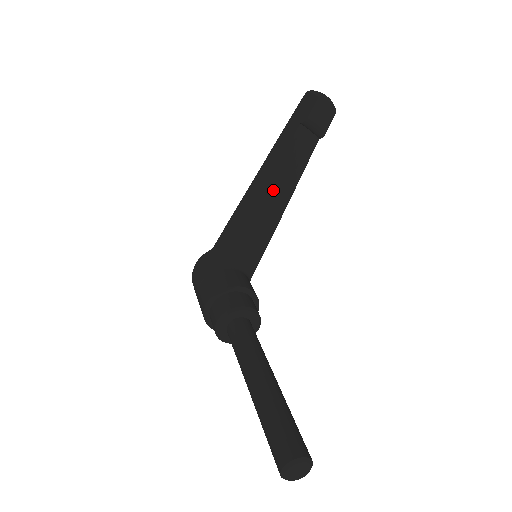
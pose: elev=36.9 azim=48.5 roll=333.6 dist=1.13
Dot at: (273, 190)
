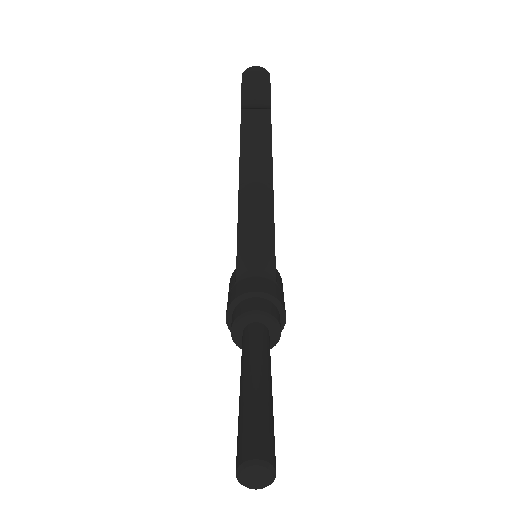
Dot at: (249, 185)
